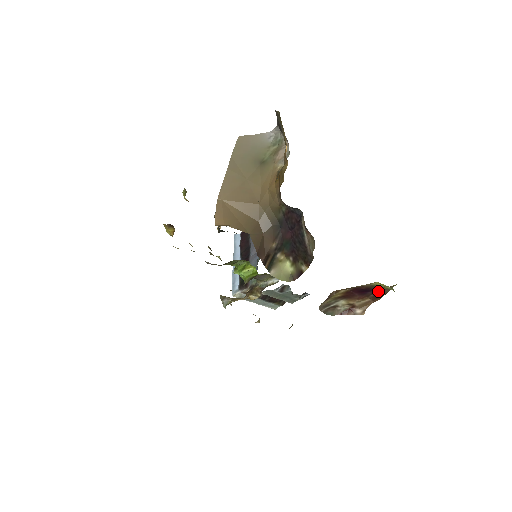
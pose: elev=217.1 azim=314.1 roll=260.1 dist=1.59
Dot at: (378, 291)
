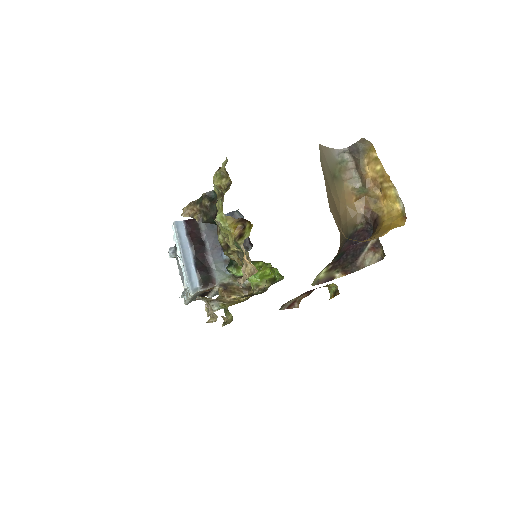
Dot at: occluded
